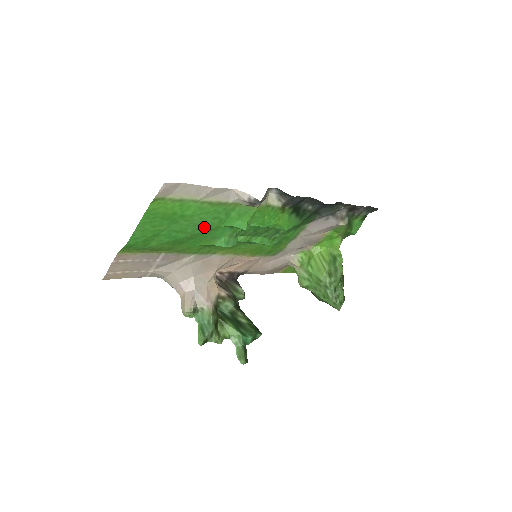
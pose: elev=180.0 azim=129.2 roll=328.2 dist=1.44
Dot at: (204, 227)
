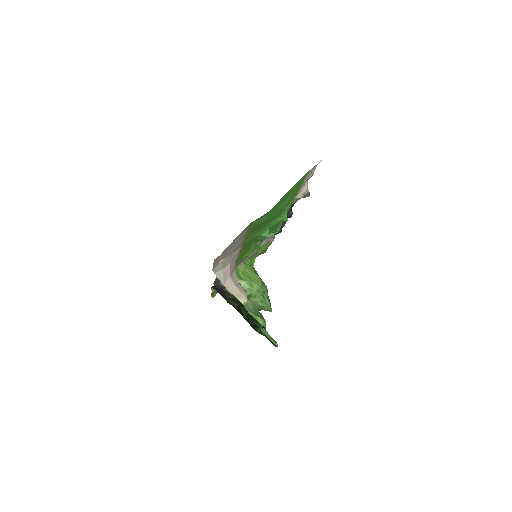
Dot at: (279, 212)
